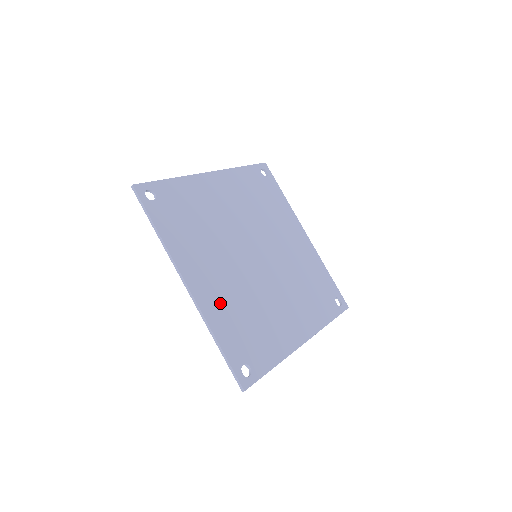
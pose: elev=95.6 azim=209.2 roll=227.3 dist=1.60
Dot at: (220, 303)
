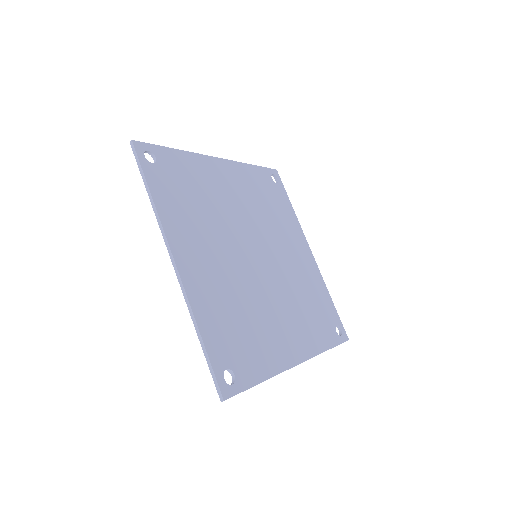
Dot at: (210, 292)
